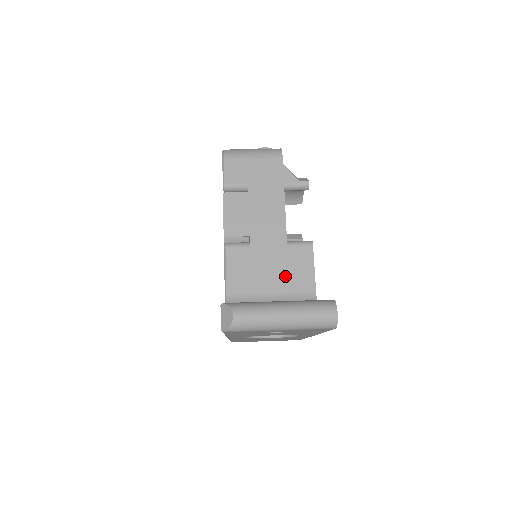
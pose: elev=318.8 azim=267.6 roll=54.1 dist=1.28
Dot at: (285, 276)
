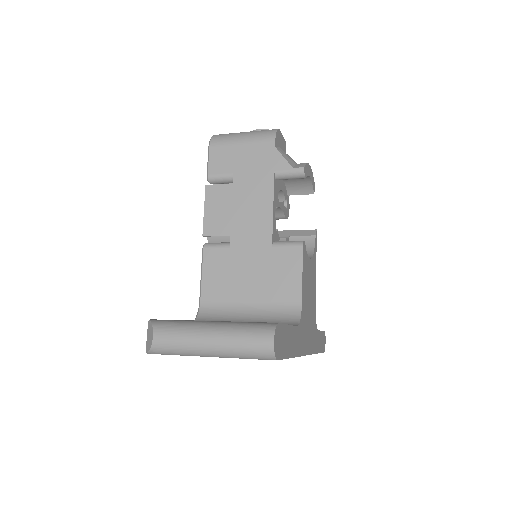
Dot at: (267, 283)
